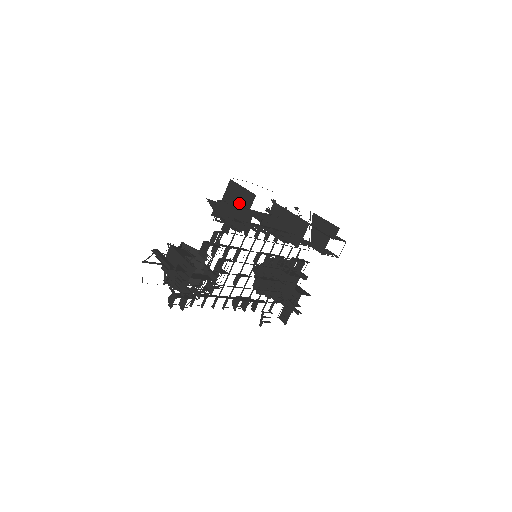
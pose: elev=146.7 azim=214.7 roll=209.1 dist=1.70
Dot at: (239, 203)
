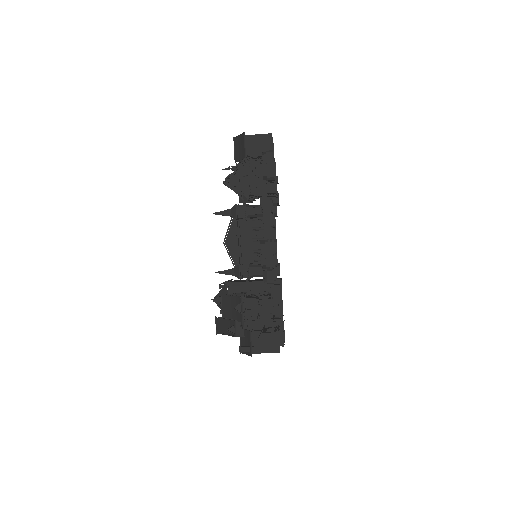
Dot at: occluded
